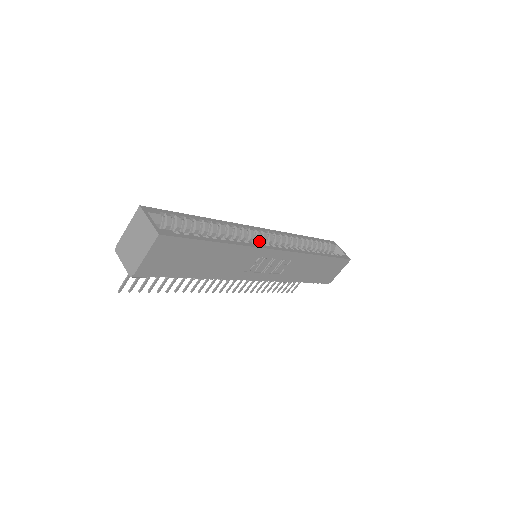
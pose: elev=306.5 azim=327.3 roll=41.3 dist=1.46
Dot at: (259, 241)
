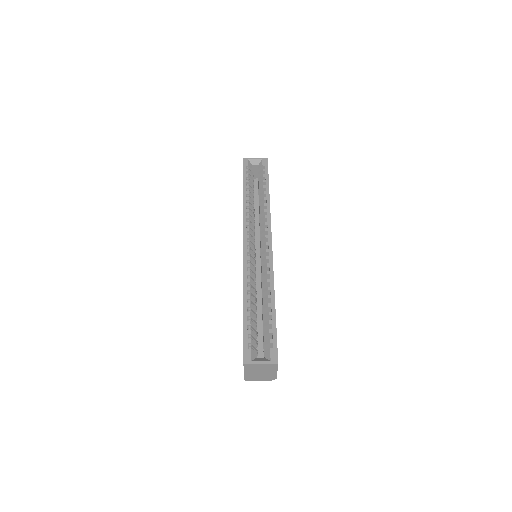
Dot at: occluded
